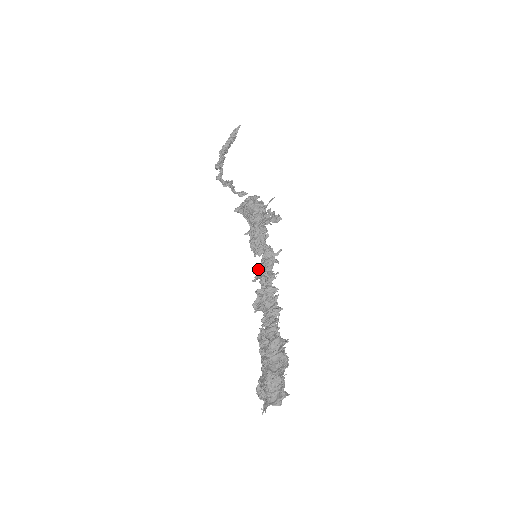
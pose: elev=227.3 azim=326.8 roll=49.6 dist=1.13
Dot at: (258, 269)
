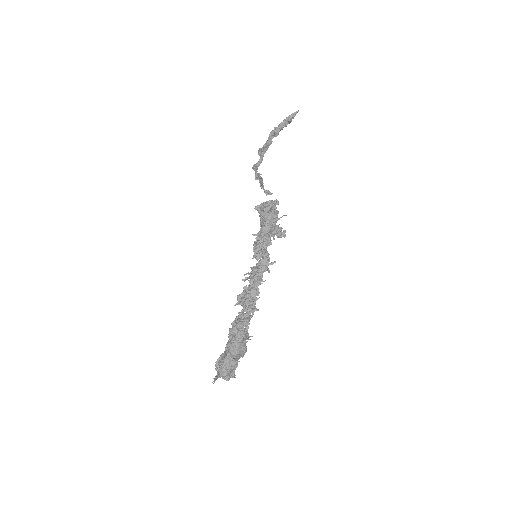
Dot at: (252, 269)
